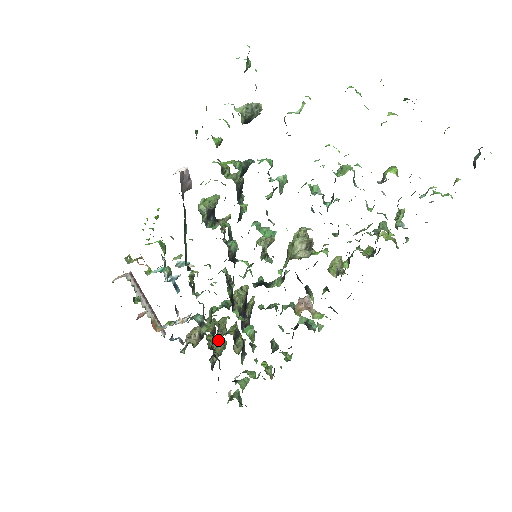
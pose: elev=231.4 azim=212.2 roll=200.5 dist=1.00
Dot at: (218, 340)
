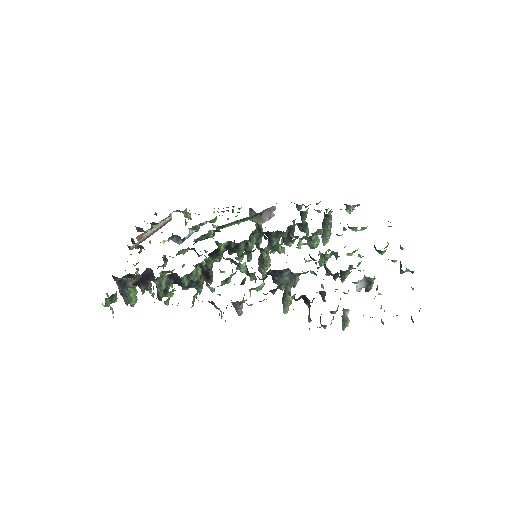
Dot at: occluded
